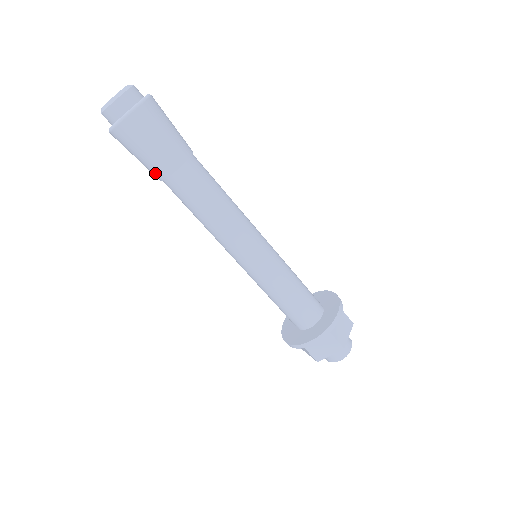
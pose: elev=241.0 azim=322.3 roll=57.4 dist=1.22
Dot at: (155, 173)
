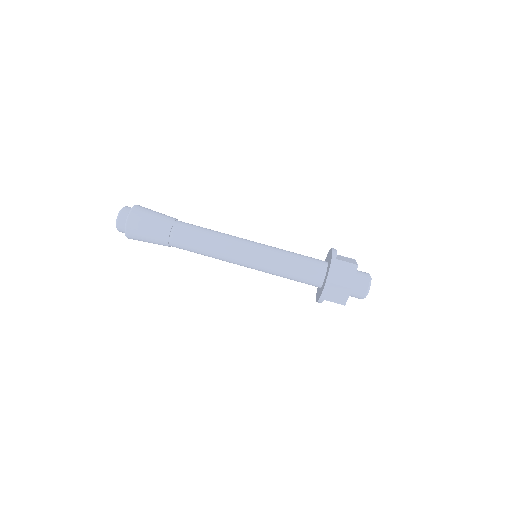
Dot at: (163, 245)
